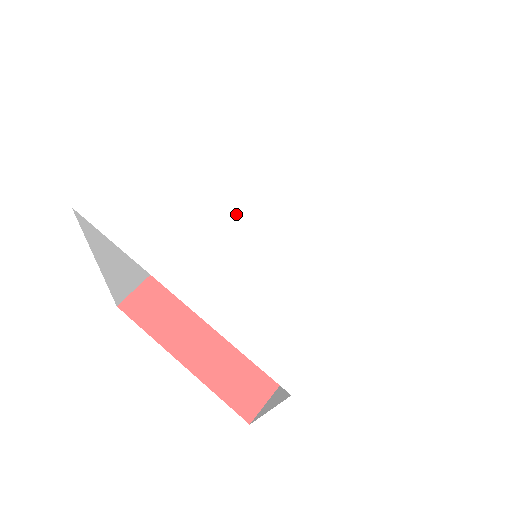
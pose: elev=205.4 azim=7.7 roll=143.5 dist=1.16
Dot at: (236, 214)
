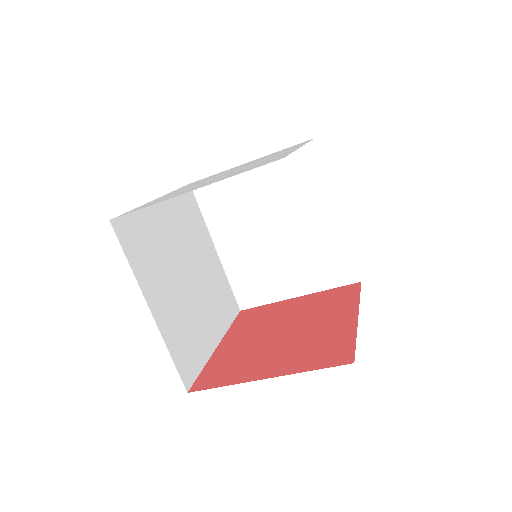
Dot at: occluded
